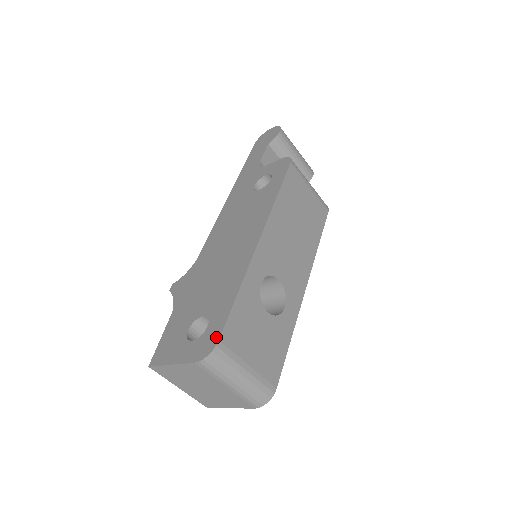
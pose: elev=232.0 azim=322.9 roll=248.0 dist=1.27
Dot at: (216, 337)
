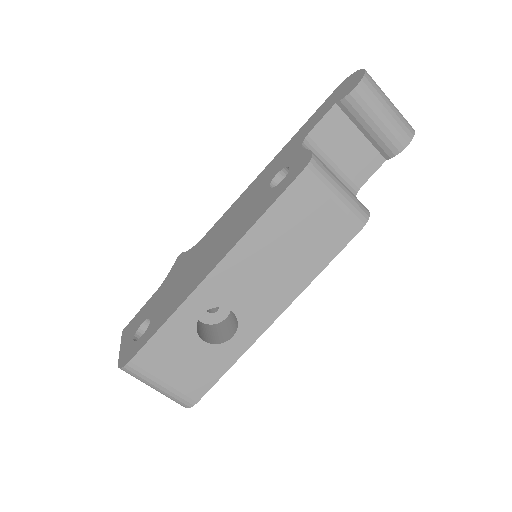
Dot at: (132, 356)
